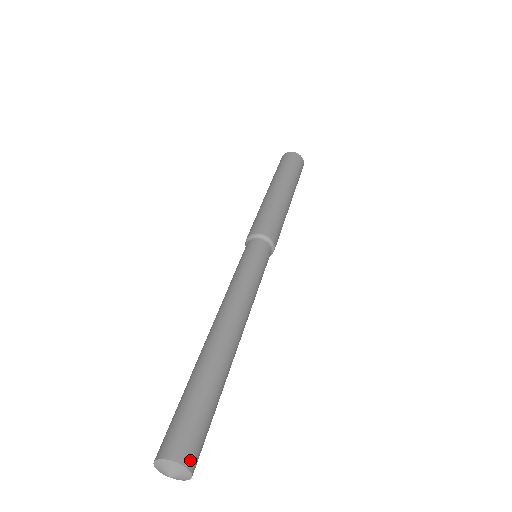
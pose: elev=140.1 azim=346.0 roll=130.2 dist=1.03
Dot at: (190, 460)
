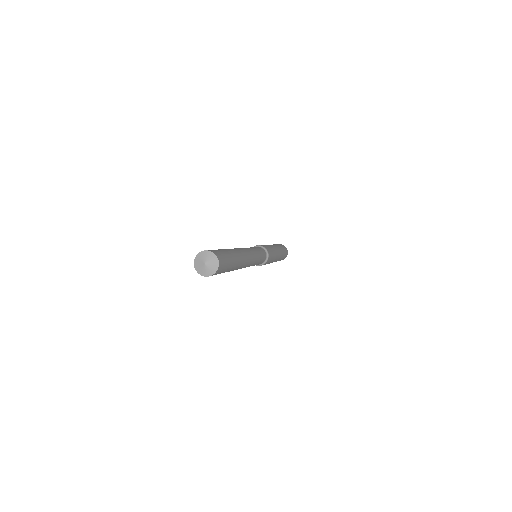
Dot at: (216, 254)
